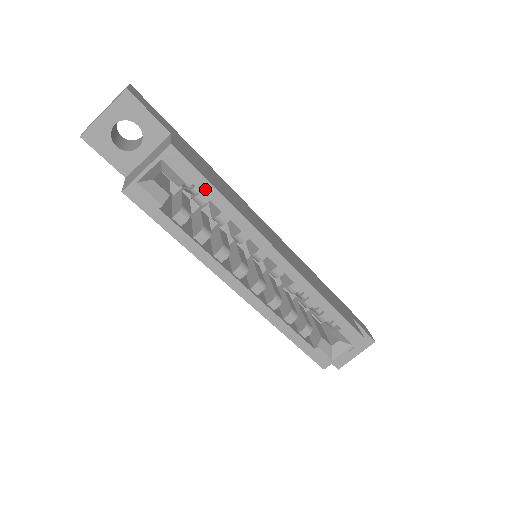
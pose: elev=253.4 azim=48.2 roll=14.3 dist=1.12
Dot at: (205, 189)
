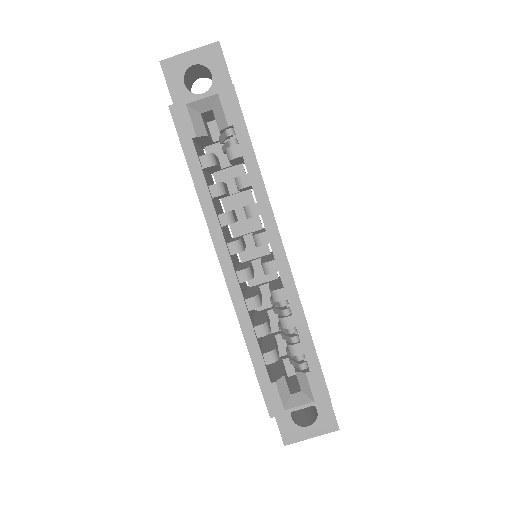
Dot at: (242, 141)
